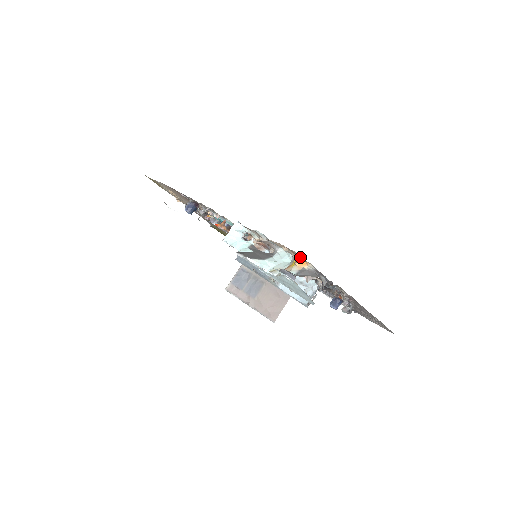
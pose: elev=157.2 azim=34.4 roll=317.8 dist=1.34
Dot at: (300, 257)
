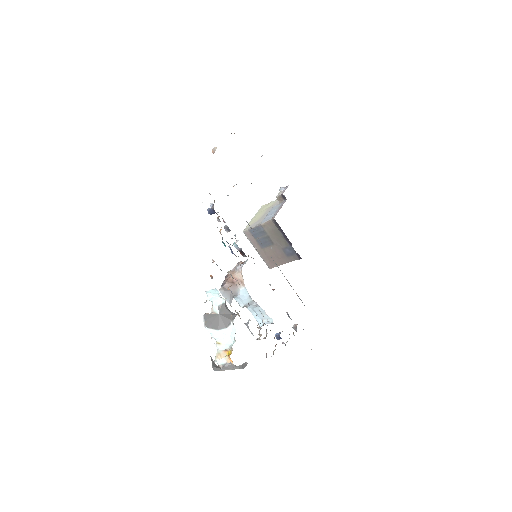
Dot at: occluded
